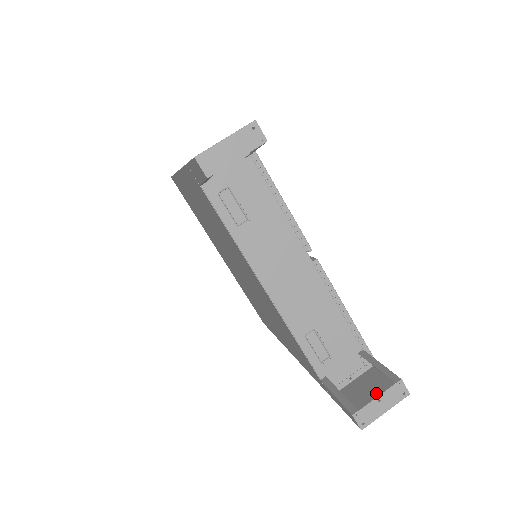
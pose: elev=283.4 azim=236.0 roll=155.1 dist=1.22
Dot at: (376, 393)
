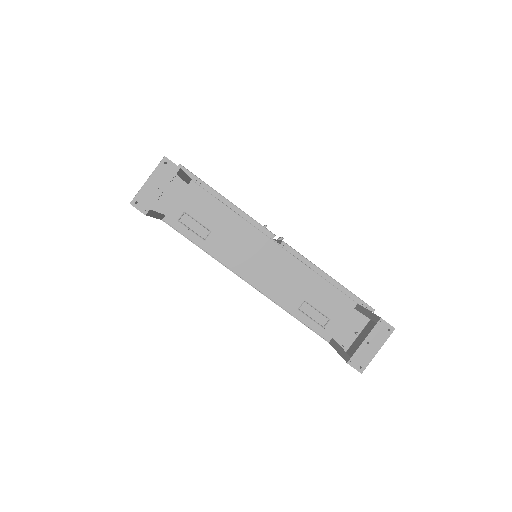
Dot at: occluded
